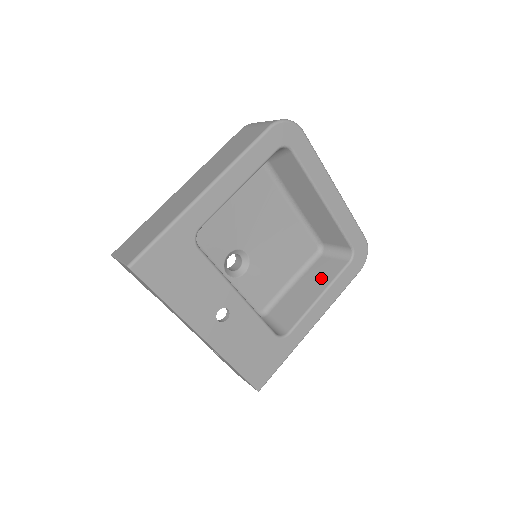
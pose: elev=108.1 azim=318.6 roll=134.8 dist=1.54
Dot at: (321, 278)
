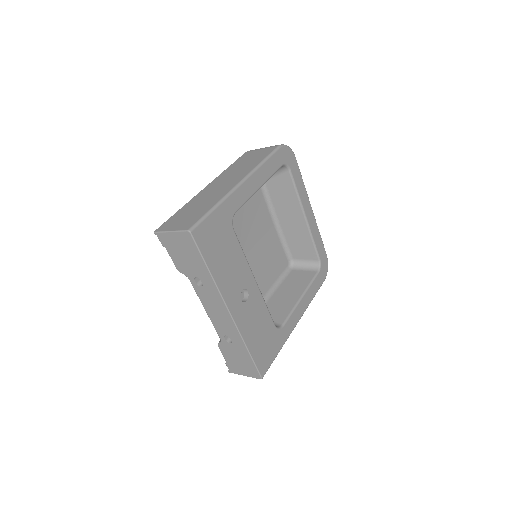
Dot at: (298, 284)
